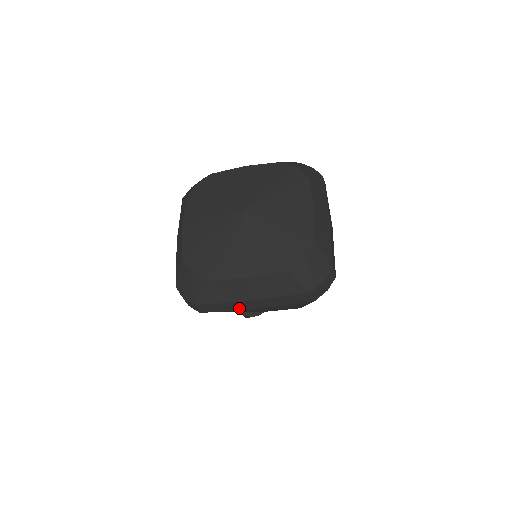
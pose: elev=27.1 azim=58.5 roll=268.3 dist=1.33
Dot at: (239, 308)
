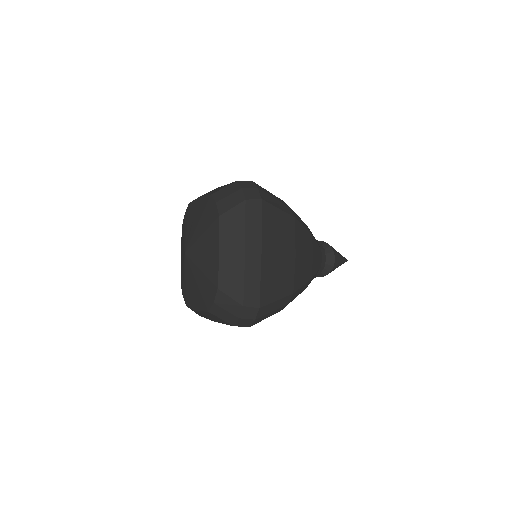
Dot at: occluded
